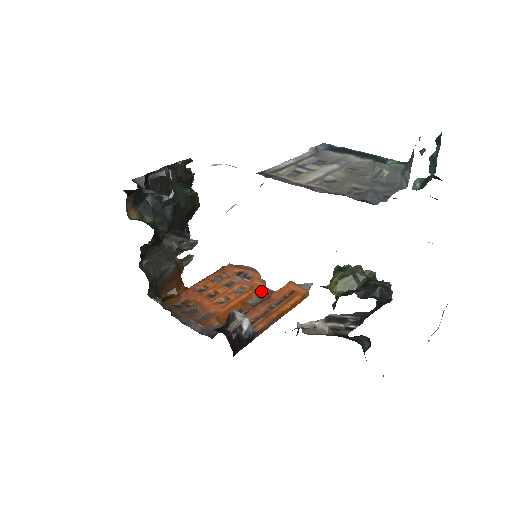
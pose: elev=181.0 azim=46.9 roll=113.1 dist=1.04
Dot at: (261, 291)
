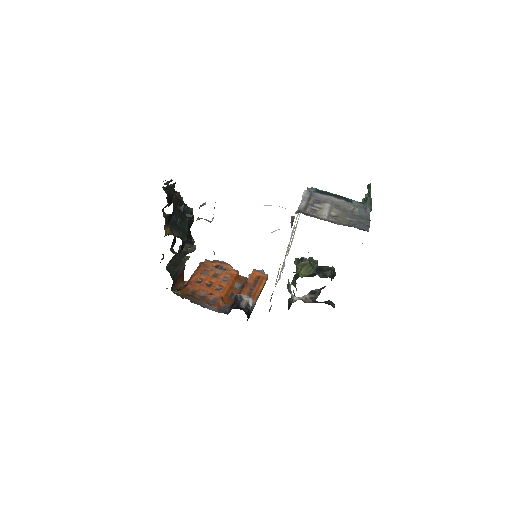
Dot at: (238, 278)
